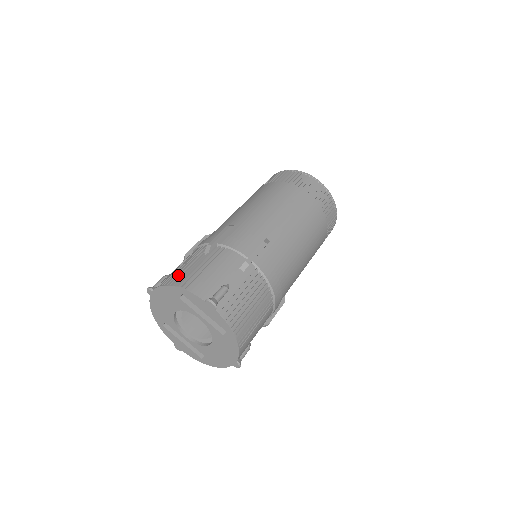
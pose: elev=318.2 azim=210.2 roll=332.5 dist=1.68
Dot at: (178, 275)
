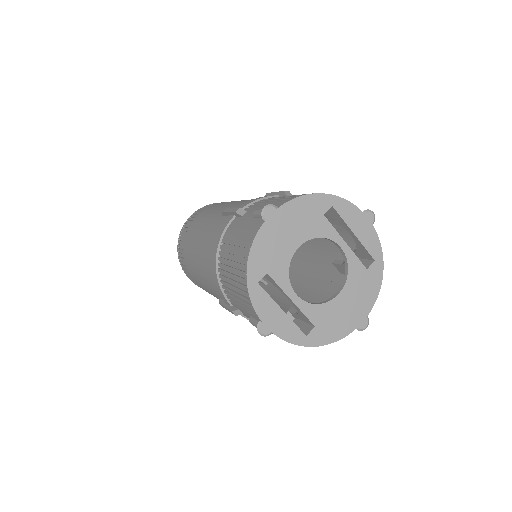
Dot at: occluded
